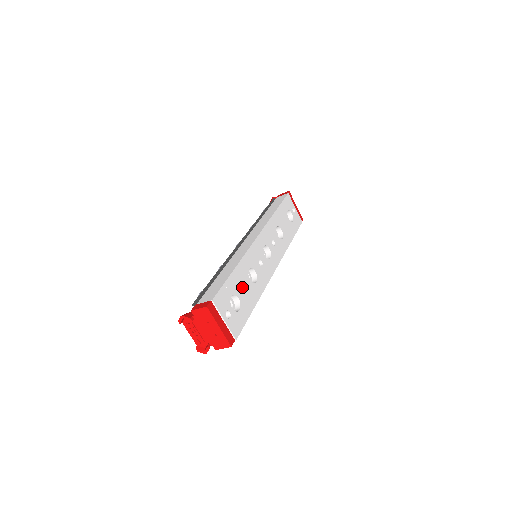
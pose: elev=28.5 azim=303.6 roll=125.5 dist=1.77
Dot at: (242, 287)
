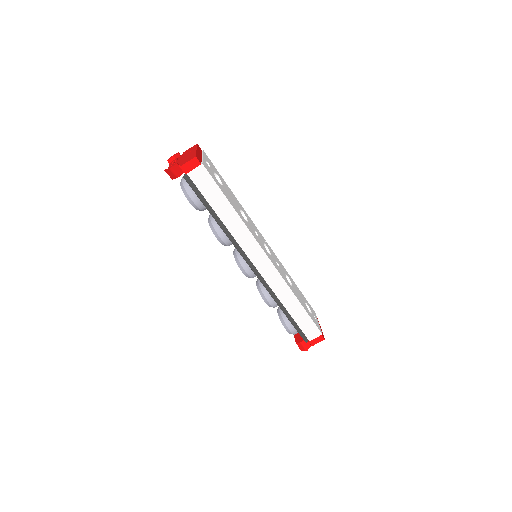
Dot at: (230, 195)
